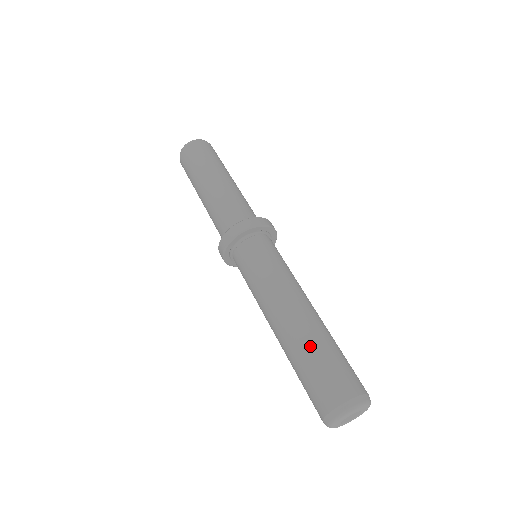
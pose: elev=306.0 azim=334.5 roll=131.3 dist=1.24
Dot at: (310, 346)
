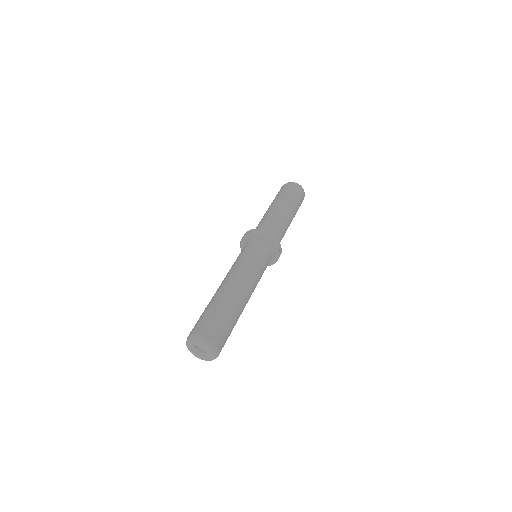
Dot at: occluded
